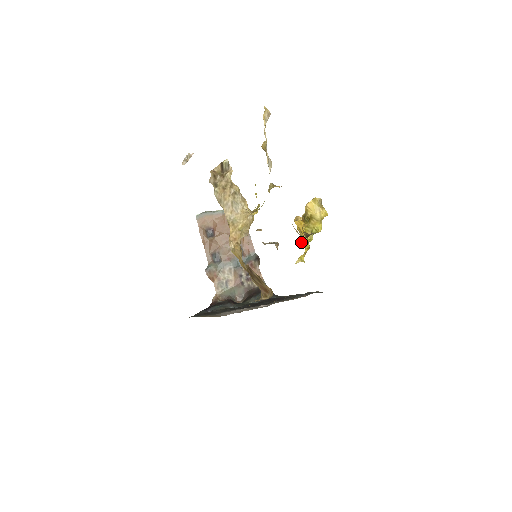
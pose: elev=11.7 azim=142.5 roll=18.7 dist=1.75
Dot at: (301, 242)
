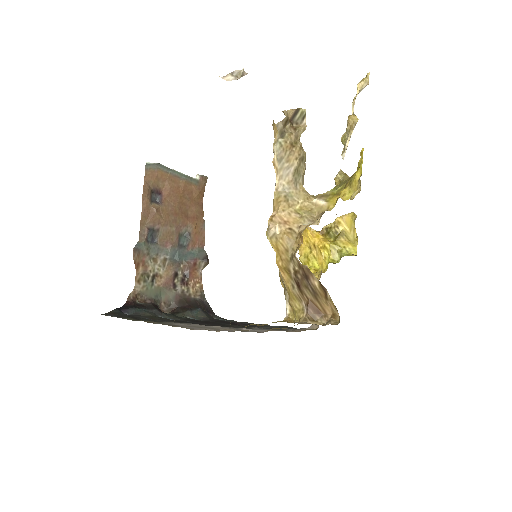
Dot at: (300, 259)
